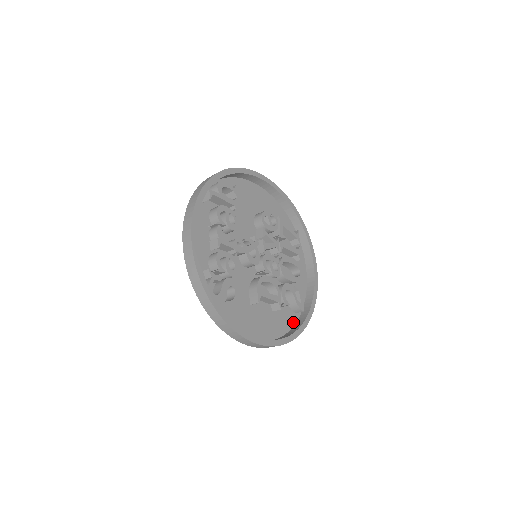
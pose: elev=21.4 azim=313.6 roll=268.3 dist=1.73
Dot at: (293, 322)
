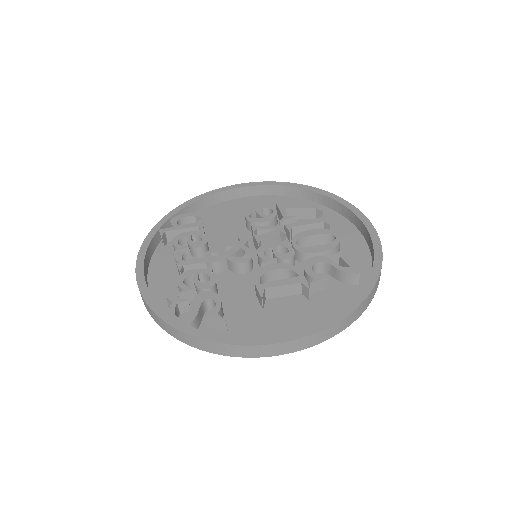
Dot at: occluded
